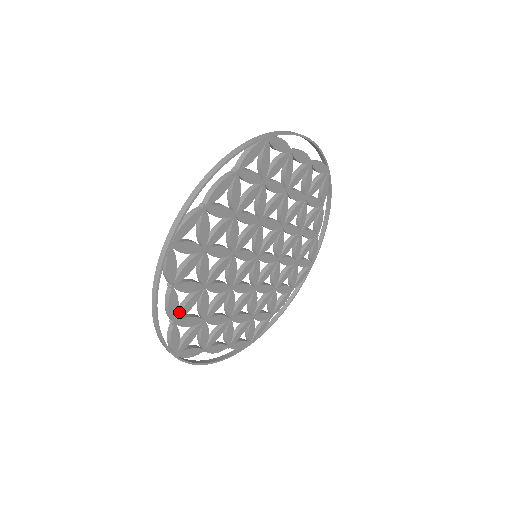
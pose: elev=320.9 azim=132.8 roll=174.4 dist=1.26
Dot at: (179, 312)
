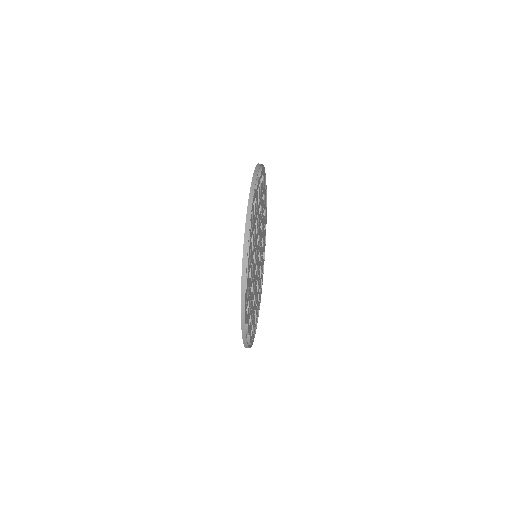
Dot at: (248, 267)
